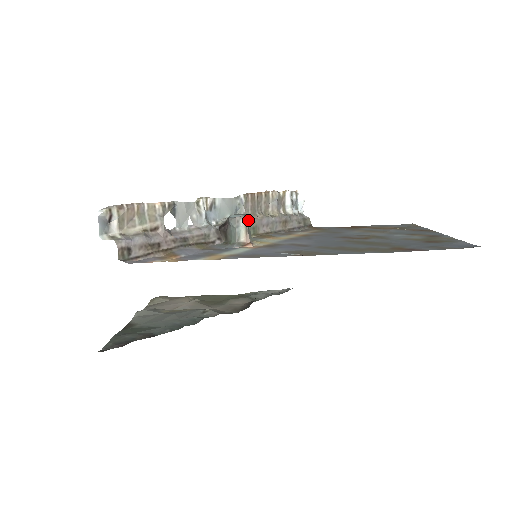
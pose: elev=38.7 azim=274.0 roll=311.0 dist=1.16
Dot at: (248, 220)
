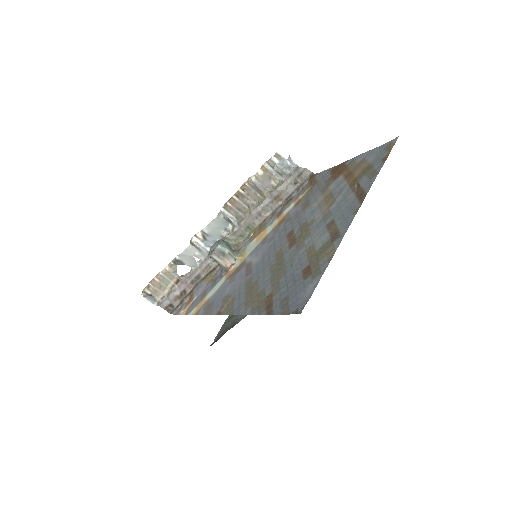
Dot at: (217, 252)
